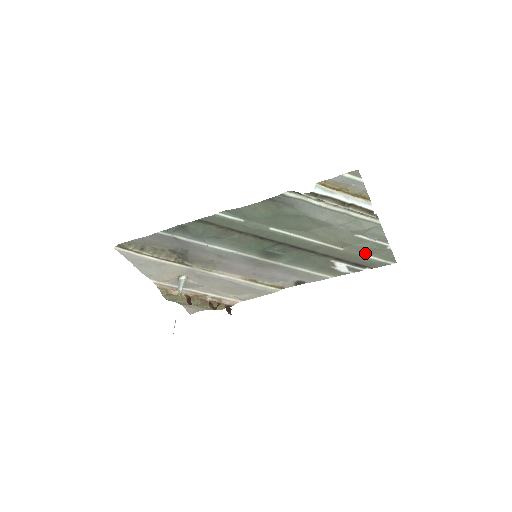
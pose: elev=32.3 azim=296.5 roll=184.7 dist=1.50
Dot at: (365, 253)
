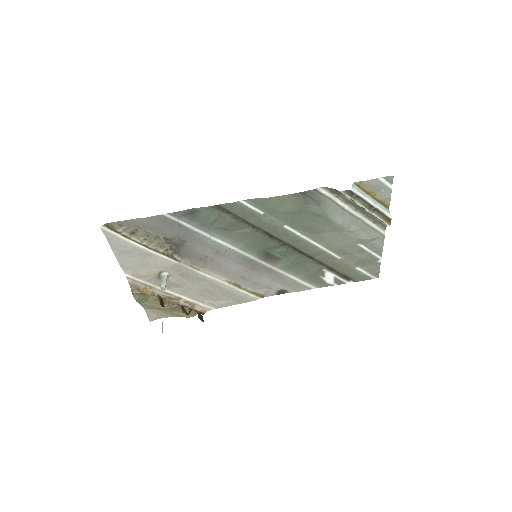
Dot at: (357, 264)
